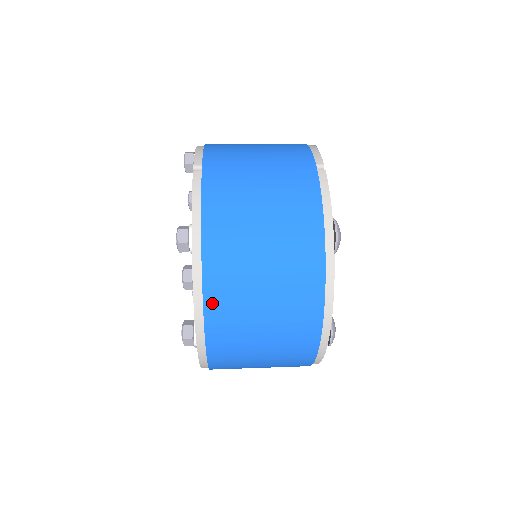
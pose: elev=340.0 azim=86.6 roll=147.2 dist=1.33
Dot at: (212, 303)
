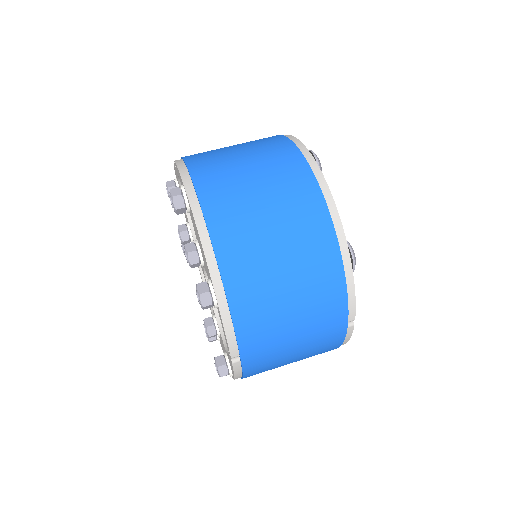
Dot at: occluded
